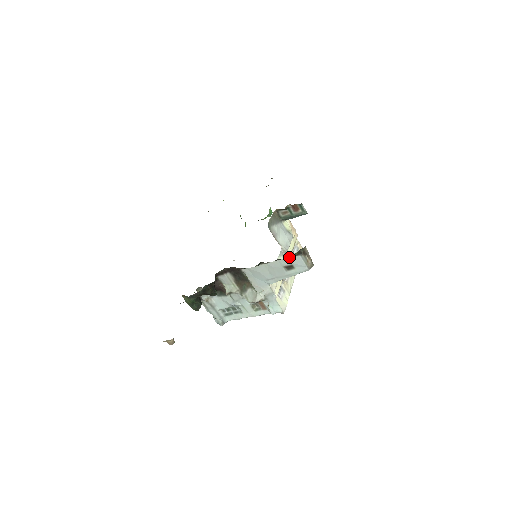
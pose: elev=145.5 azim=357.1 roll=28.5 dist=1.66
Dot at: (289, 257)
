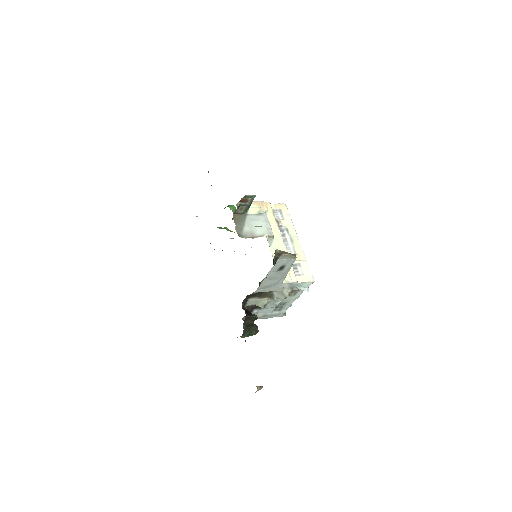
Dot at: (273, 266)
